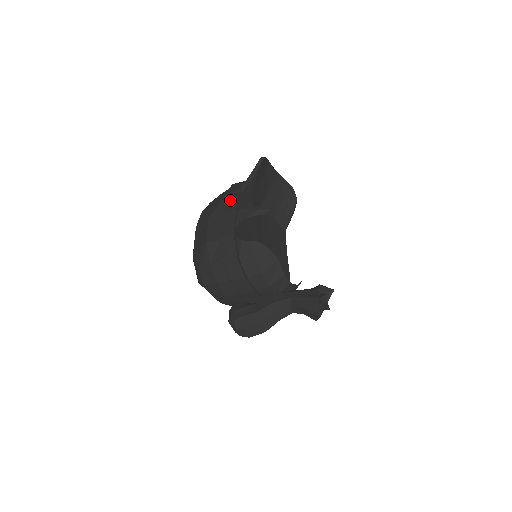
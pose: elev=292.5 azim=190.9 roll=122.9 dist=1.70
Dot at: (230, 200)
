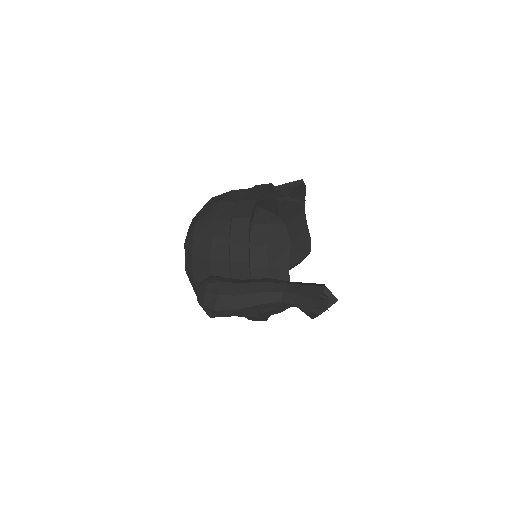
Dot at: (261, 187)
